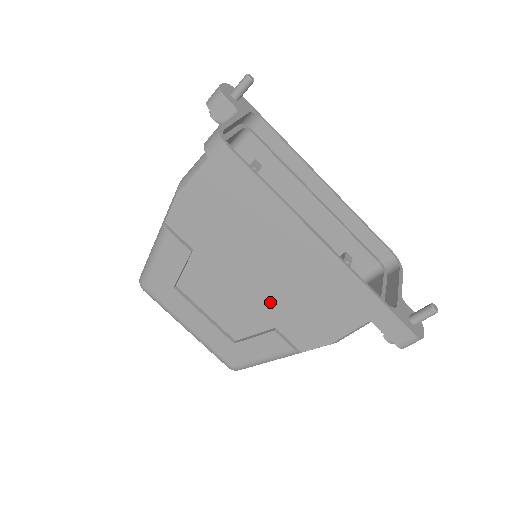
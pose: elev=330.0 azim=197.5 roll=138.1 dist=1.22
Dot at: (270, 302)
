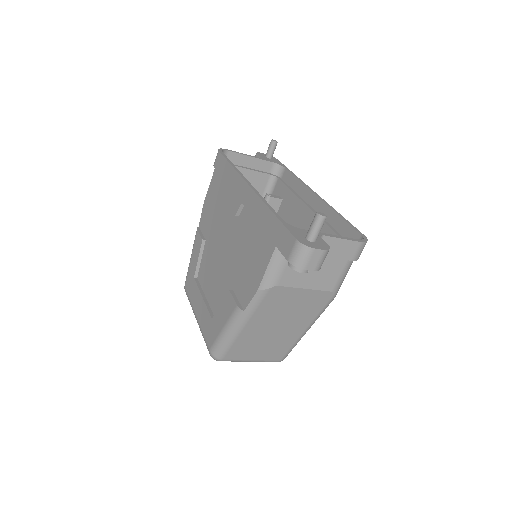
Dot at: (231, 264)
